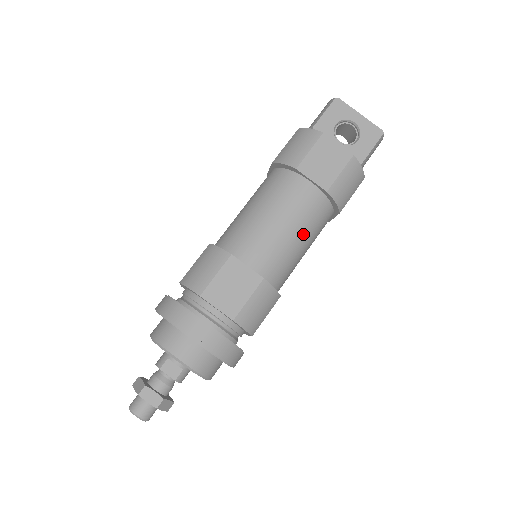
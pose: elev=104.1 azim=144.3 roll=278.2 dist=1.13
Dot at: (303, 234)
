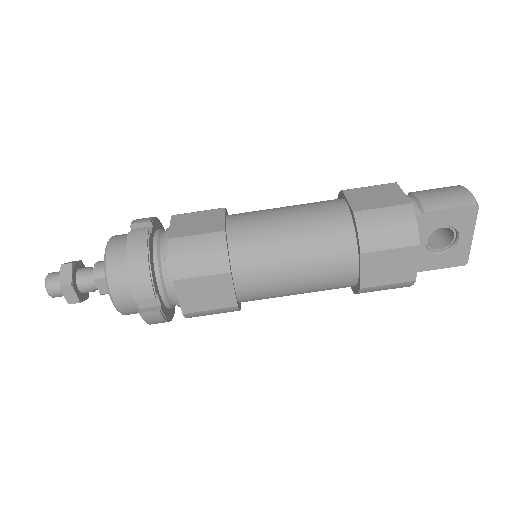
Dot at: (306, 292)
